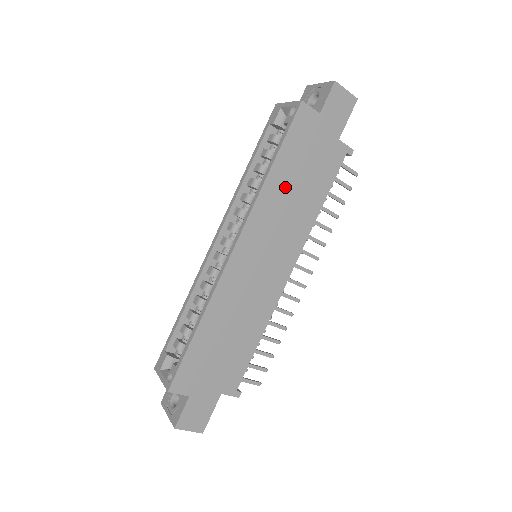
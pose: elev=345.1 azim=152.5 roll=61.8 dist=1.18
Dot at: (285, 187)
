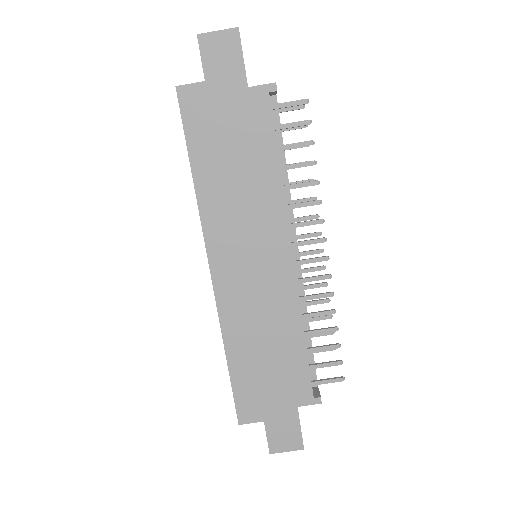
Dot at: (221, 180)
